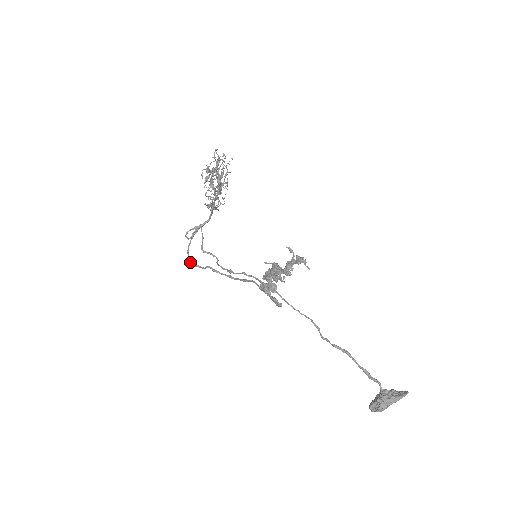
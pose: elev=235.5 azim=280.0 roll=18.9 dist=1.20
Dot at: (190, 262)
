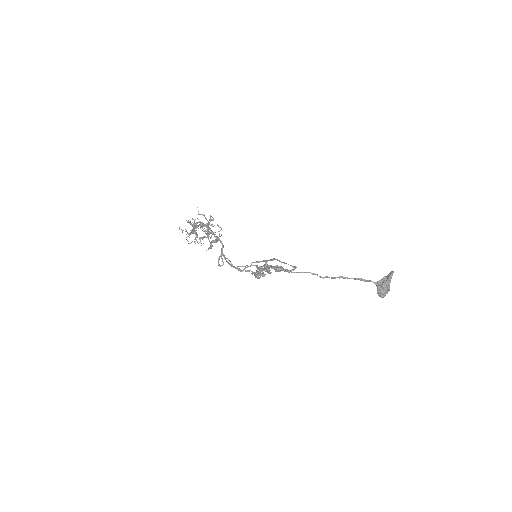
Dot at: (239, 270)
